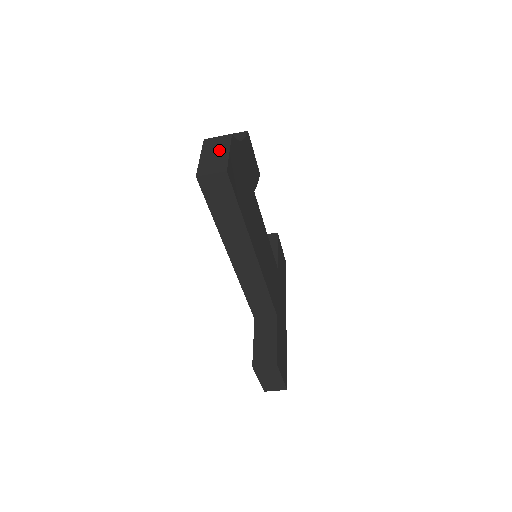
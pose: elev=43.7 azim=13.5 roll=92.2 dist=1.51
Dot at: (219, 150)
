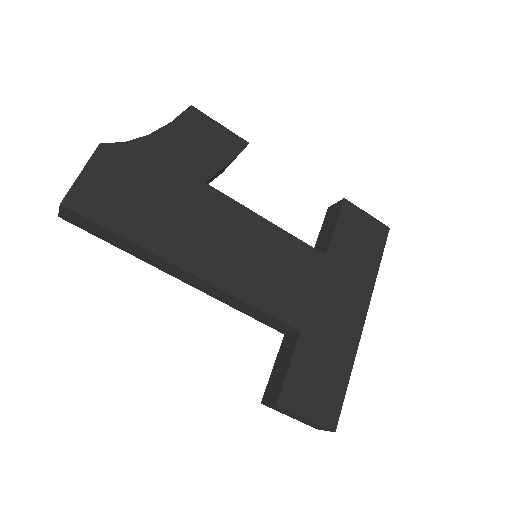
Dot at: occluded
